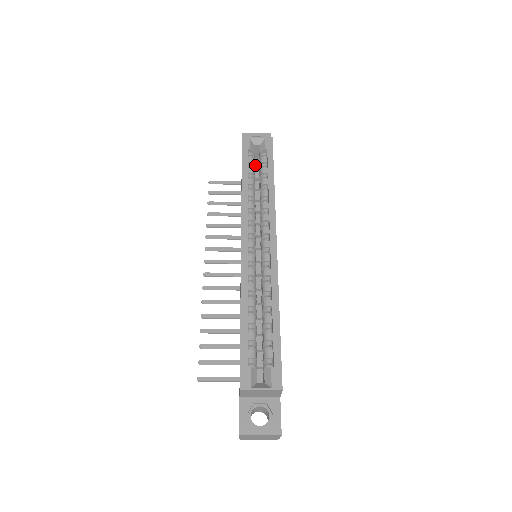
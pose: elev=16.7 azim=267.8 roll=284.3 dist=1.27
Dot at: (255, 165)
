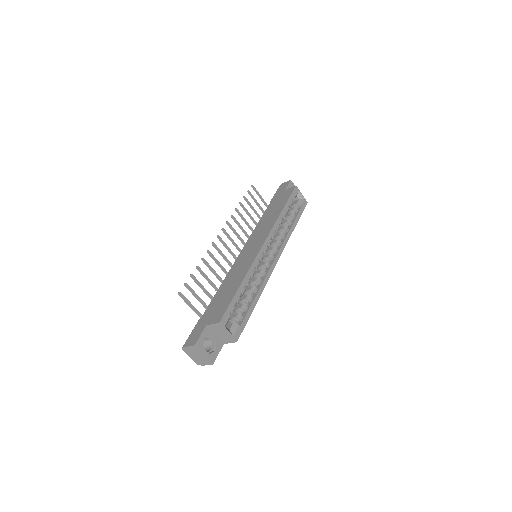
Dot at: occluded
